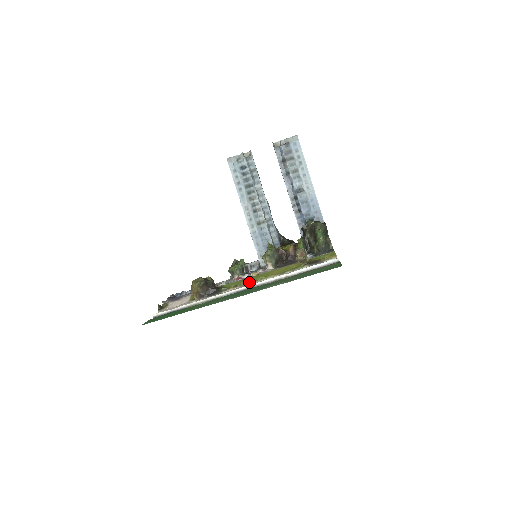
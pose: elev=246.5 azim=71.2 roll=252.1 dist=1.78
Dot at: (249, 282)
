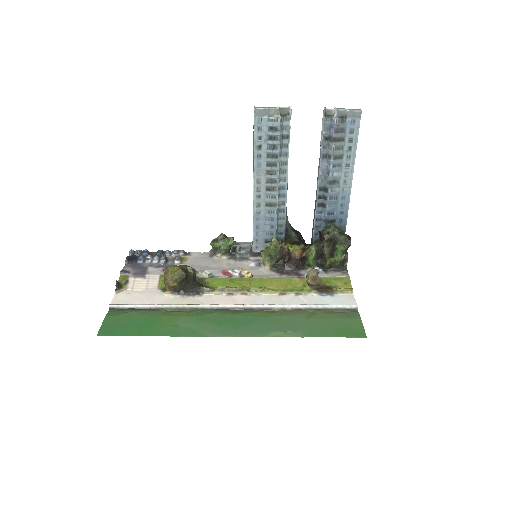
Dot at: (240, 290)
